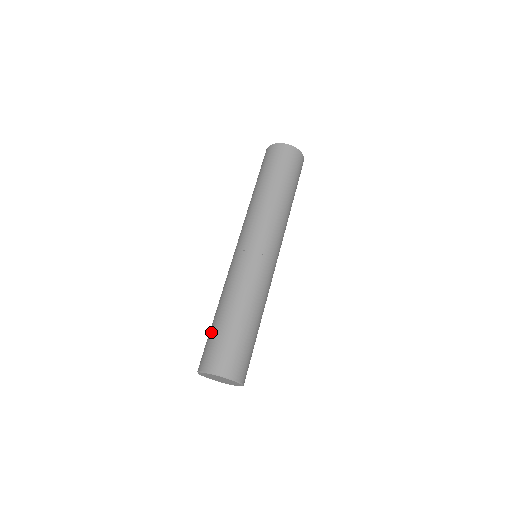
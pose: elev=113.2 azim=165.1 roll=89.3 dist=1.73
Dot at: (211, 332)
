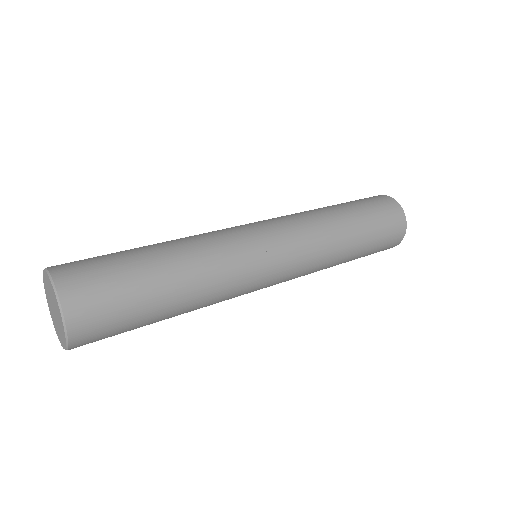
Dot at: occluded
